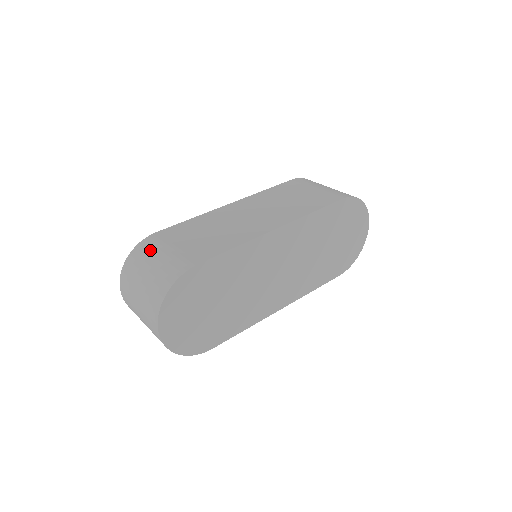
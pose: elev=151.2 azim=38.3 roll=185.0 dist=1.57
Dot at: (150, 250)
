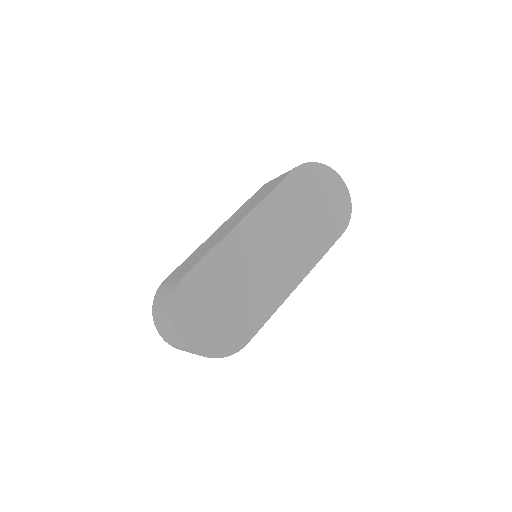
Dot at: (160, 292)
